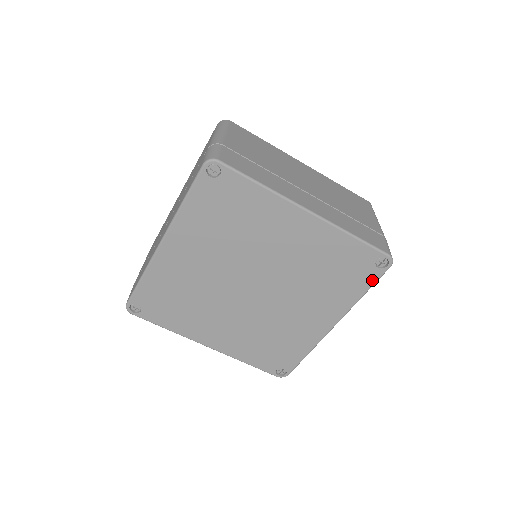
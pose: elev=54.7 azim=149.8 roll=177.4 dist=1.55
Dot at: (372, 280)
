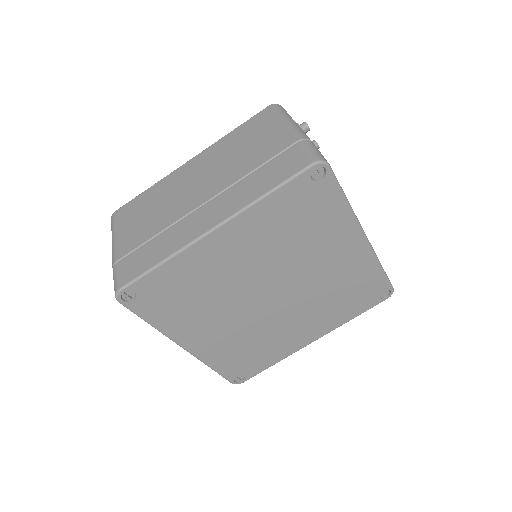
Dot at: (334, 189)
